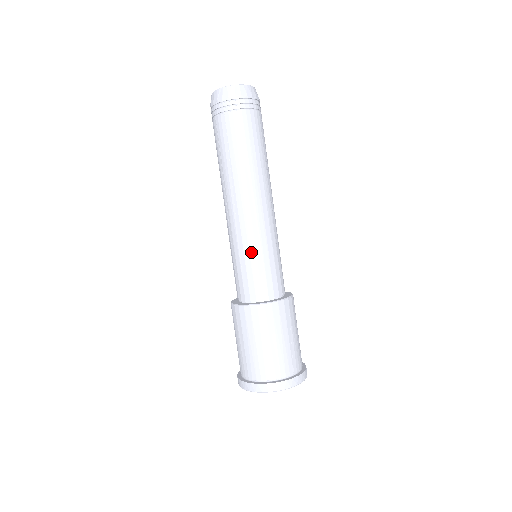
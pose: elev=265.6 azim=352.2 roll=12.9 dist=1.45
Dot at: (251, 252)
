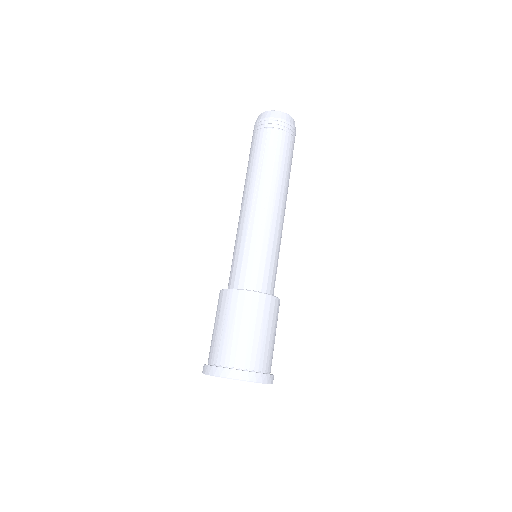
Dot at: (269, 247)
